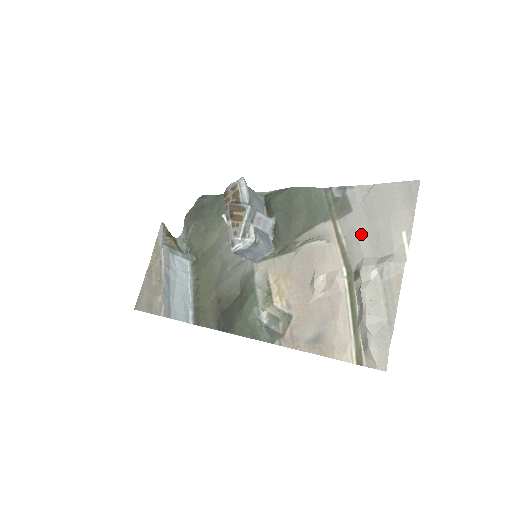
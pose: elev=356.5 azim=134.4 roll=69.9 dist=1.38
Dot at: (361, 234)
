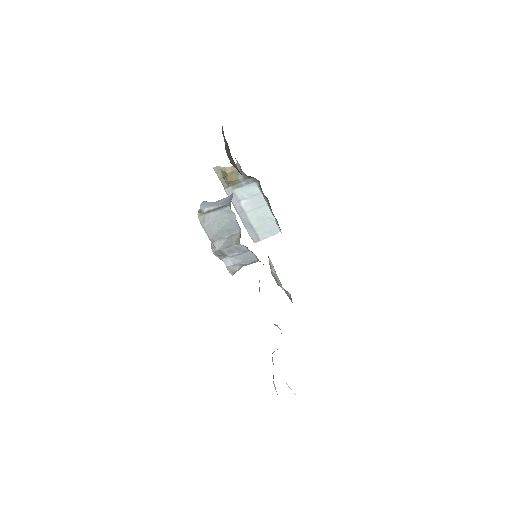
Dot at: occluded
